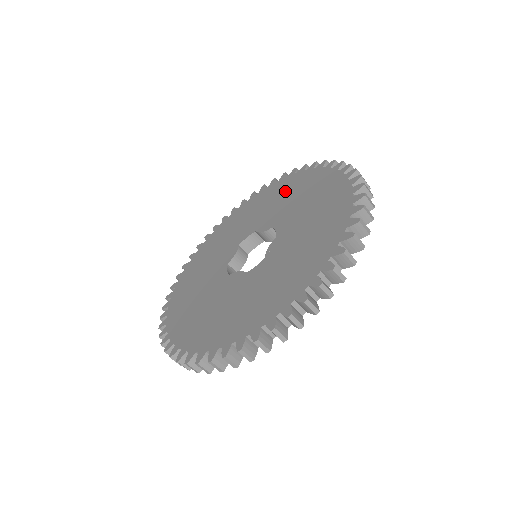
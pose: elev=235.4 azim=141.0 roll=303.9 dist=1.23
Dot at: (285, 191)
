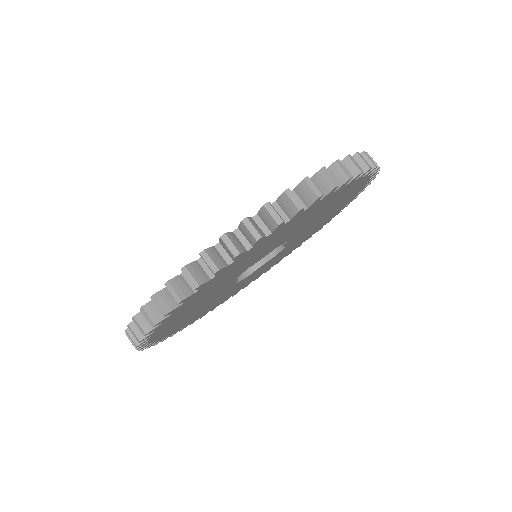
Dot at: occluded
